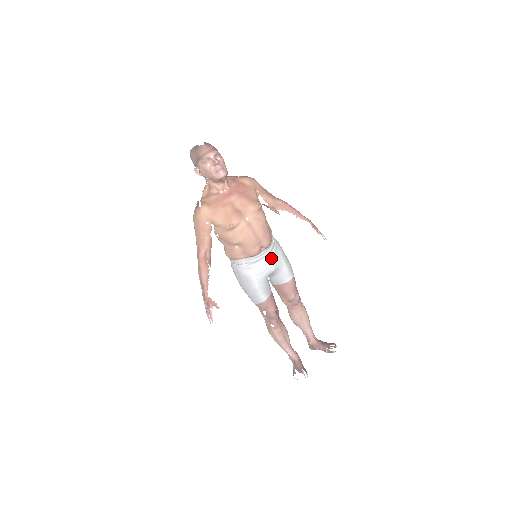
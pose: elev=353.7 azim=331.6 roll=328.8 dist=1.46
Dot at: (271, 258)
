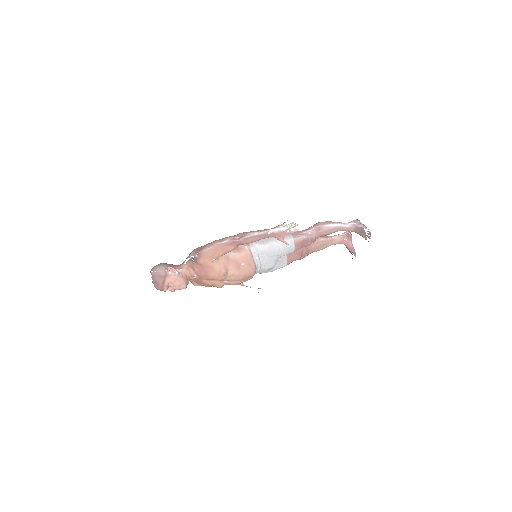
Dot at: (265, 266)
